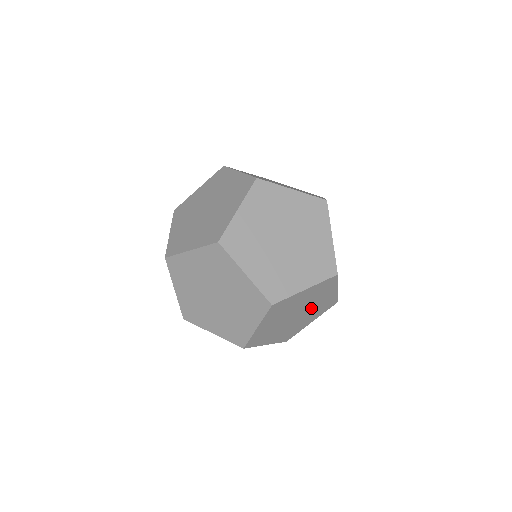
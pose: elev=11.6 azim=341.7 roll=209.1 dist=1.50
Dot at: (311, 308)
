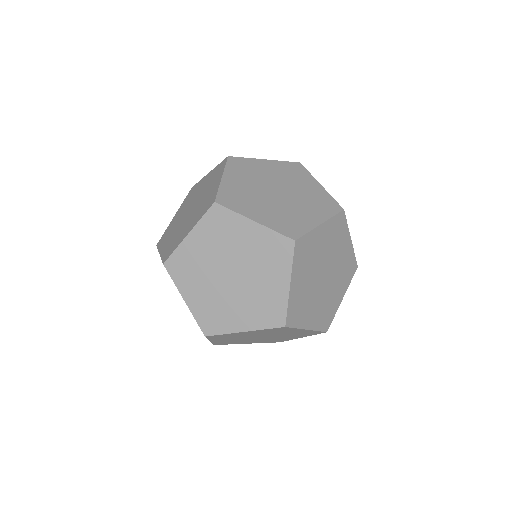
Dot at: (335, 268)
